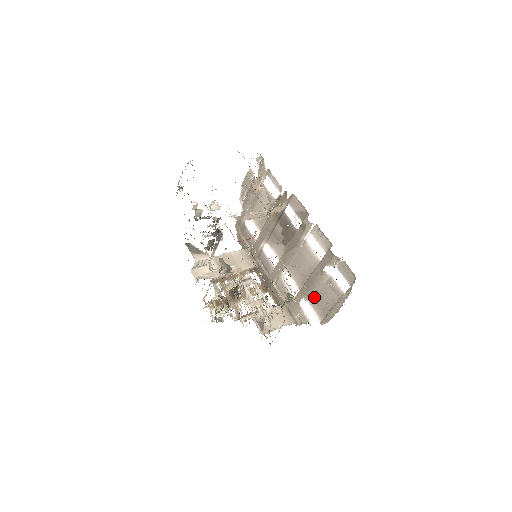
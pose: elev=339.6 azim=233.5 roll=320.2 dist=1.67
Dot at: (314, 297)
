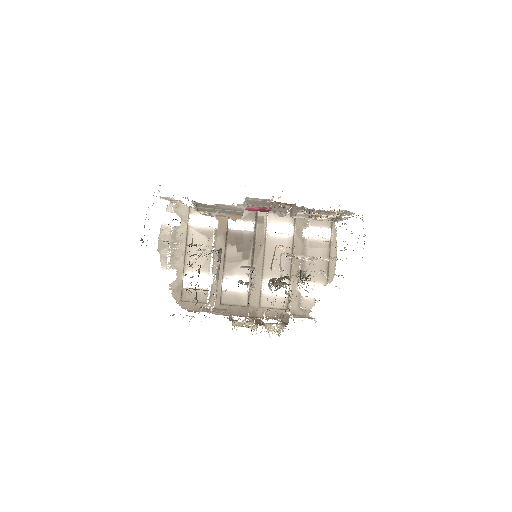
Dot at: (306, 272)
